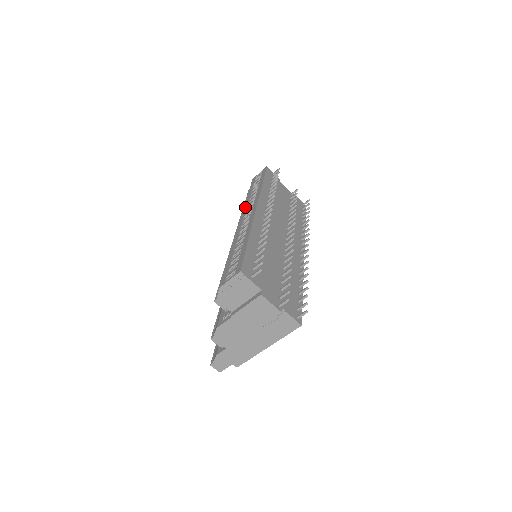
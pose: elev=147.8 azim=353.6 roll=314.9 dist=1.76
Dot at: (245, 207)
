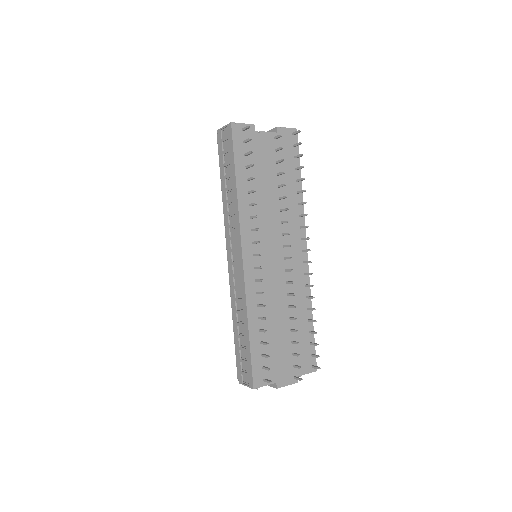
Dot at: (227, 225)
